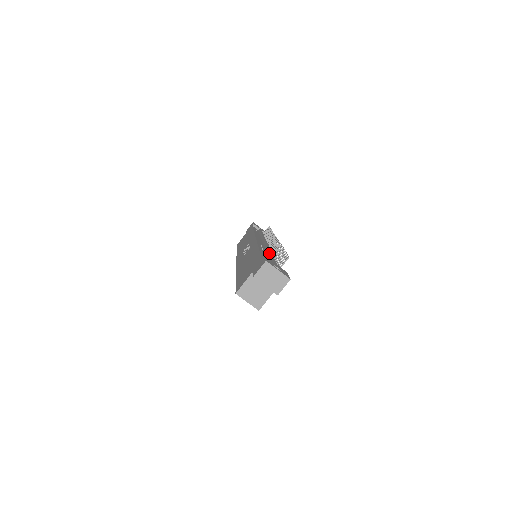
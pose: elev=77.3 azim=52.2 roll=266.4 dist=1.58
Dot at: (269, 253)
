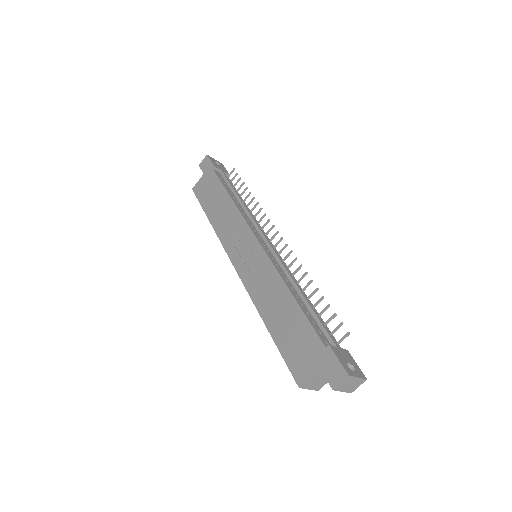
Dot at: (306, 302)
